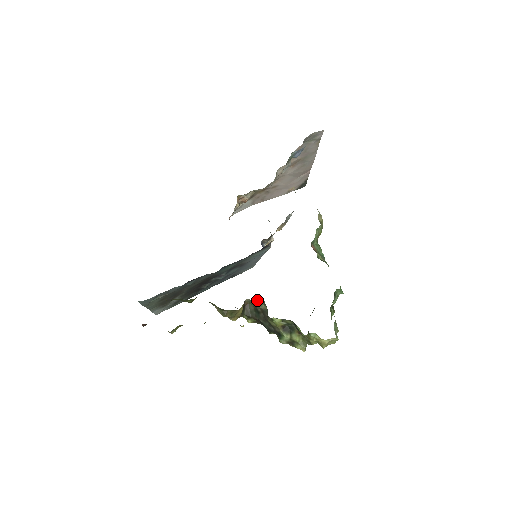
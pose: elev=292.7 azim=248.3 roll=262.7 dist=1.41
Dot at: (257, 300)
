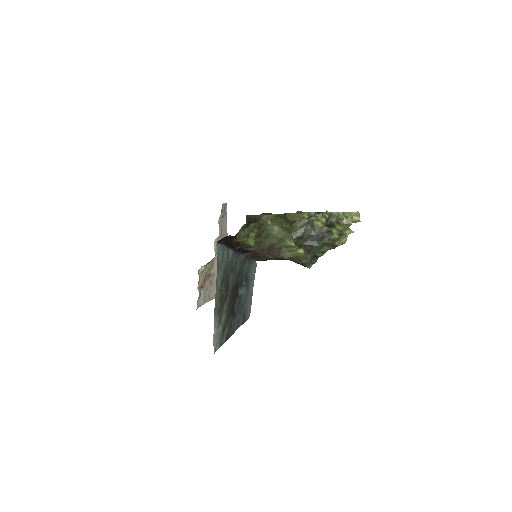
Dot at: occluded
